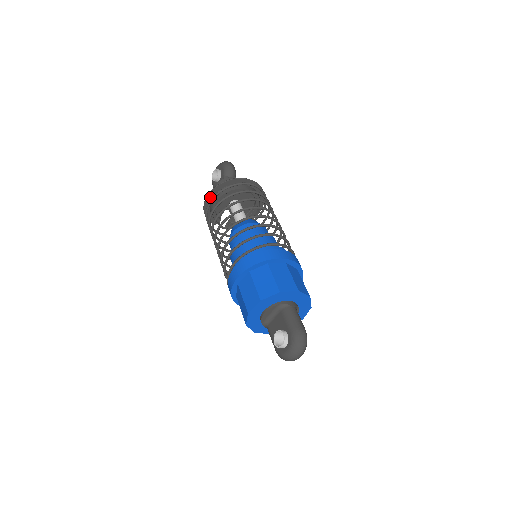
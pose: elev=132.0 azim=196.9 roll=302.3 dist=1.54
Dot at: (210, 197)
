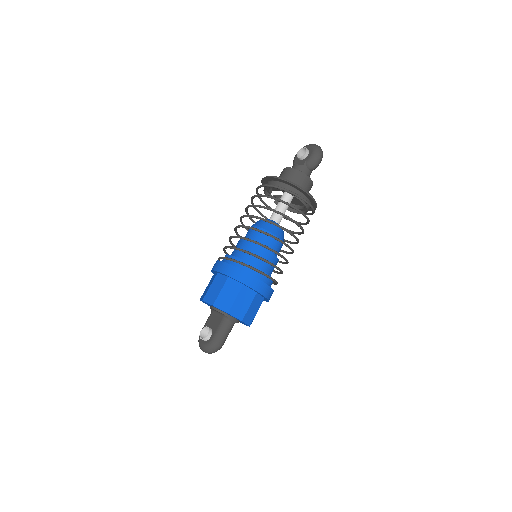
Dot at: (272, 178)
